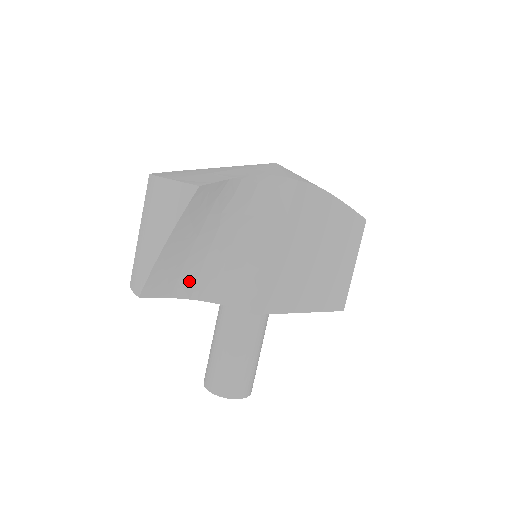
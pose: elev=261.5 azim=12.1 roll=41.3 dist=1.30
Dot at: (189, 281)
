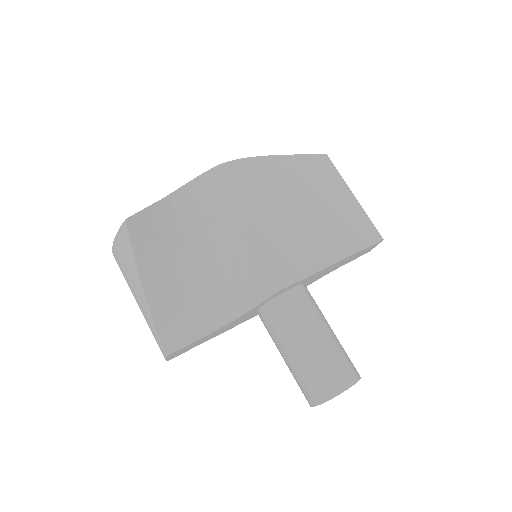
Dot at: (202, 312)
